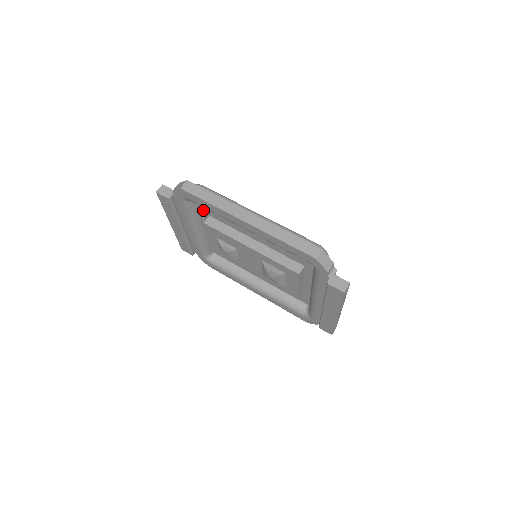
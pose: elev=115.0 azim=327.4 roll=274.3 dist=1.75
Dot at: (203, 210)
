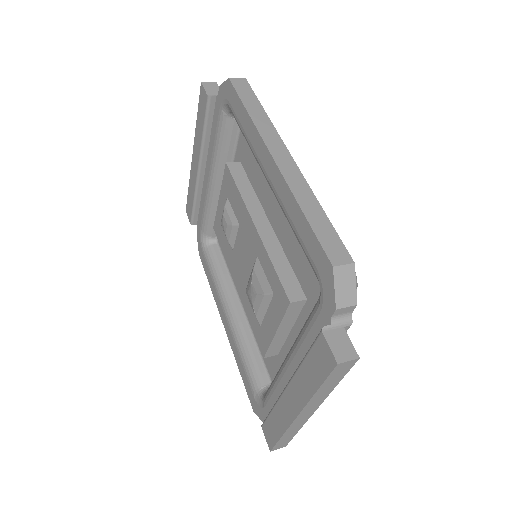
Dot at: (238, 149)
